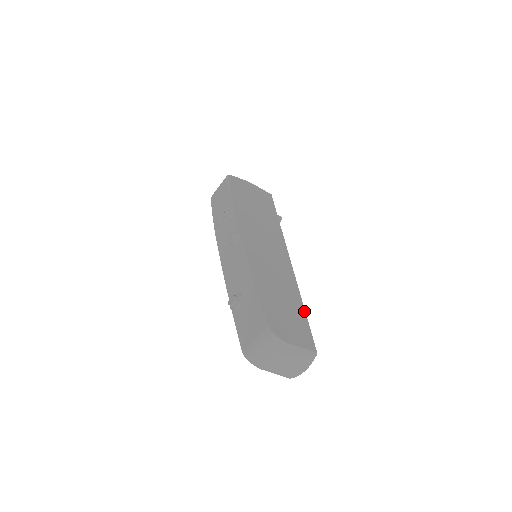
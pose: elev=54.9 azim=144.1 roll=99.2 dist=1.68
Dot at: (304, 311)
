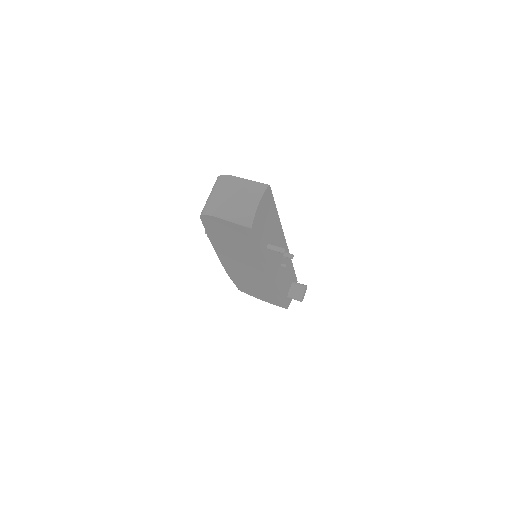
Dot at: (276, 211)
